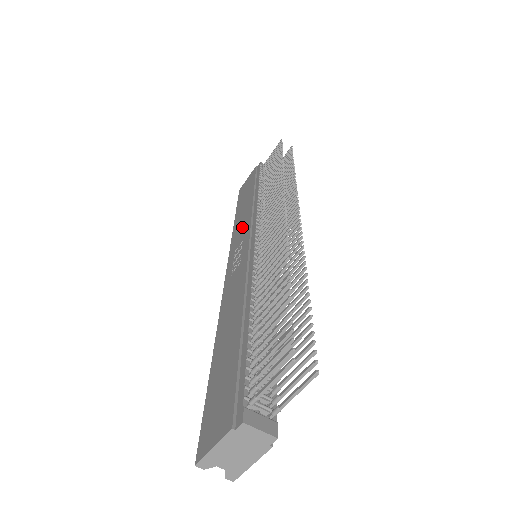
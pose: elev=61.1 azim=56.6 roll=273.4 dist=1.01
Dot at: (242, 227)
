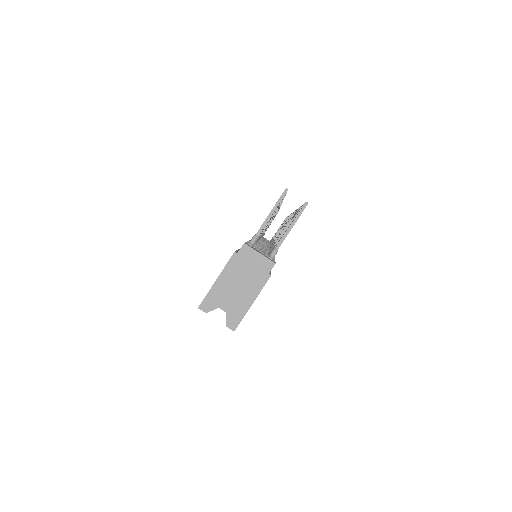
Dot at: occluded
